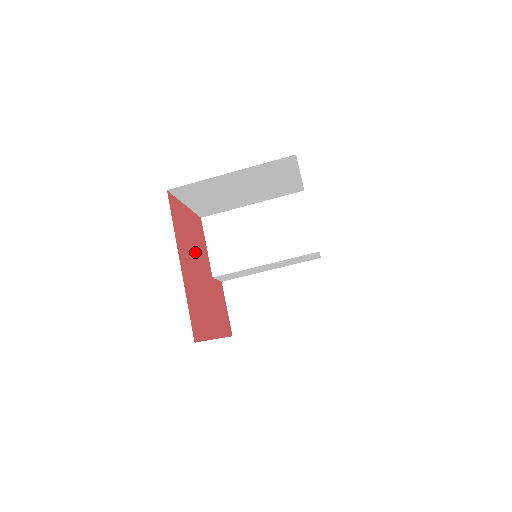
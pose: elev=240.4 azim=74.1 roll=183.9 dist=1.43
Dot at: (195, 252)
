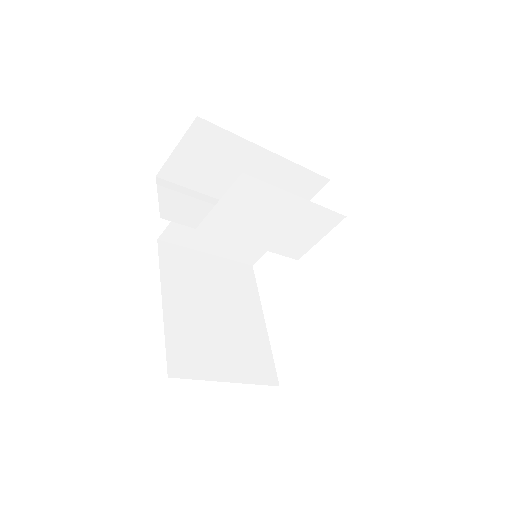
Dot at: occluded
